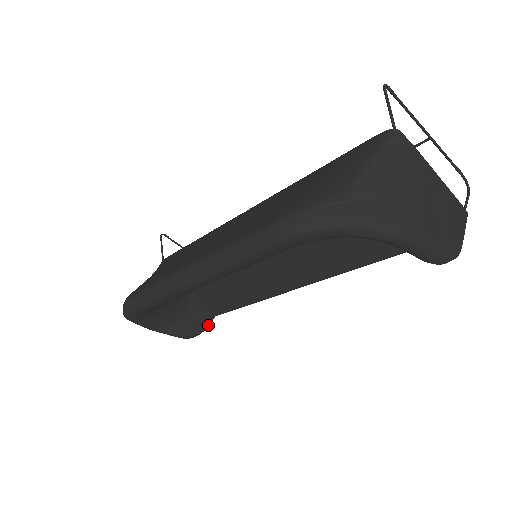
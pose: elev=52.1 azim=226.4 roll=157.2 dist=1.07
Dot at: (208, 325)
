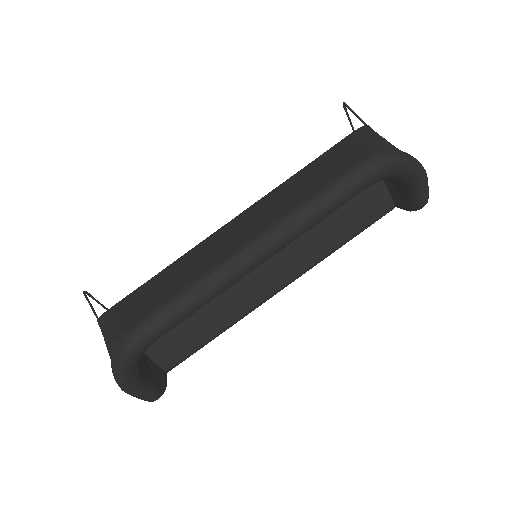
Dot at: (166, 382)
